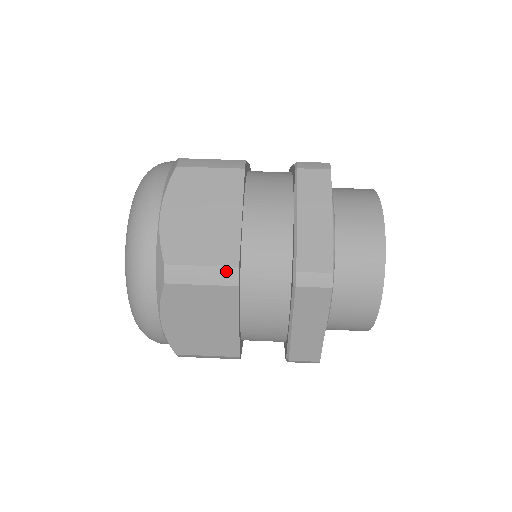
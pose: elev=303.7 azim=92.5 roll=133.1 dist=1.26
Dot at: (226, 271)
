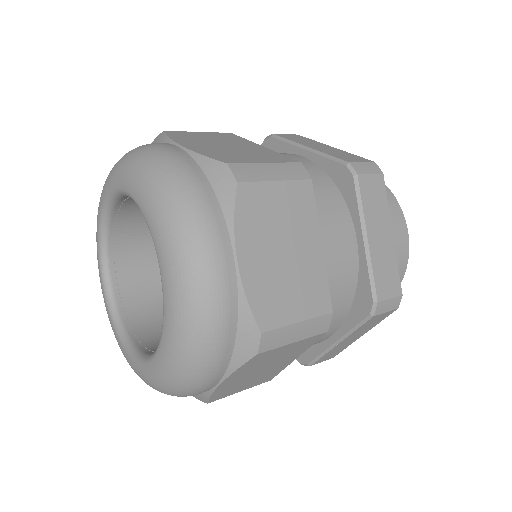
Dot at: occluded
